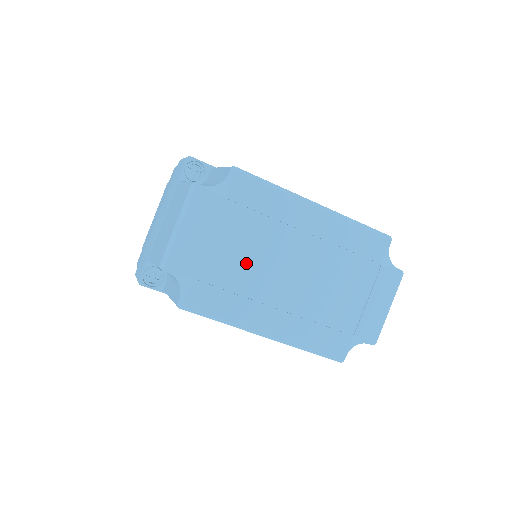
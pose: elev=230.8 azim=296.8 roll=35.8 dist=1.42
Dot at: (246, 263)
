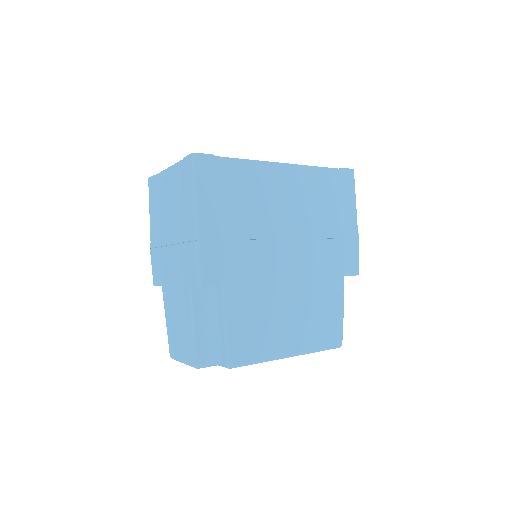
Dot at: occluded
